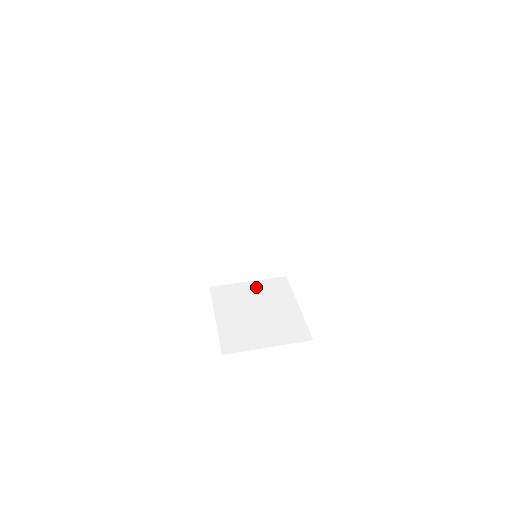
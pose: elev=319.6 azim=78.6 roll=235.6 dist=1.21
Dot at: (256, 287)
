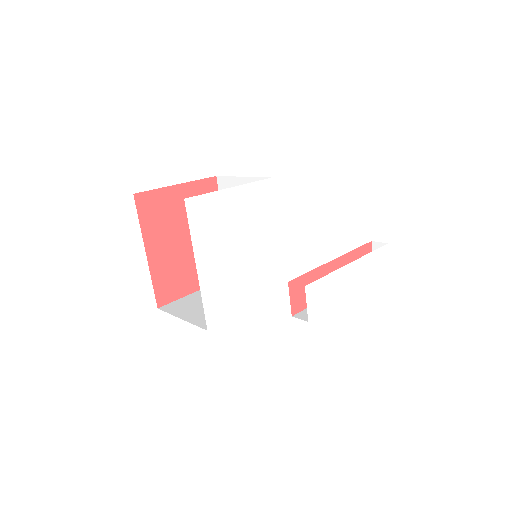
Dot at: occluded
